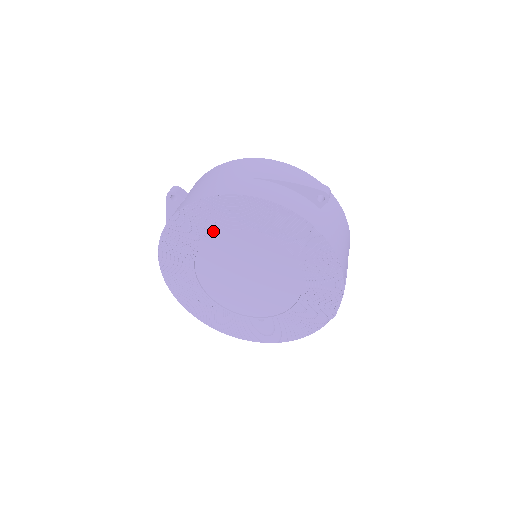
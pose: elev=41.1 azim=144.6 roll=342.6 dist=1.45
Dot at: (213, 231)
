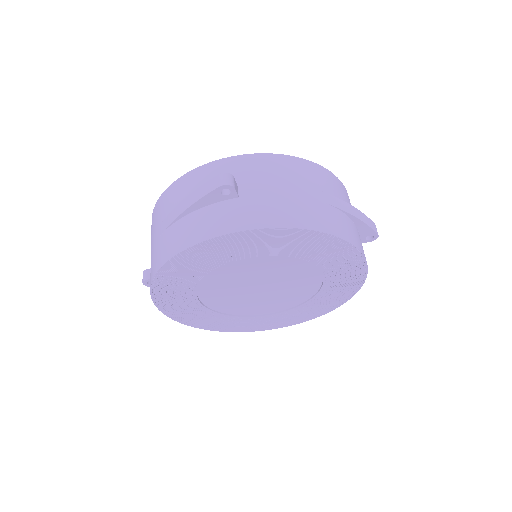
Dot at: (272, 253)
